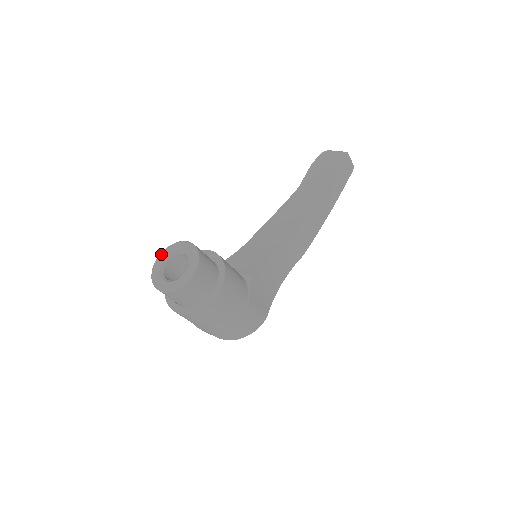
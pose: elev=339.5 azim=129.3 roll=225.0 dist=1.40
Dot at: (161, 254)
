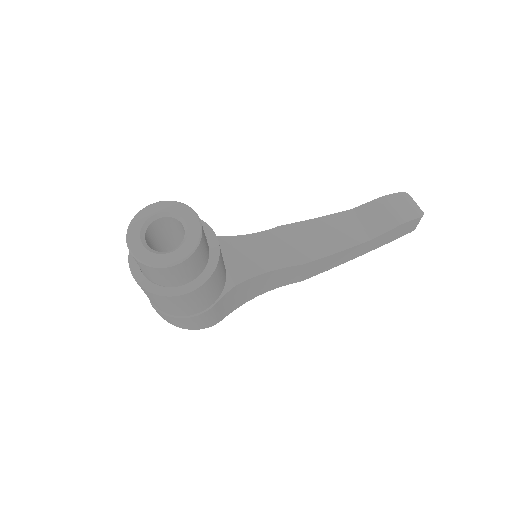
Dot at: (160, 203)
